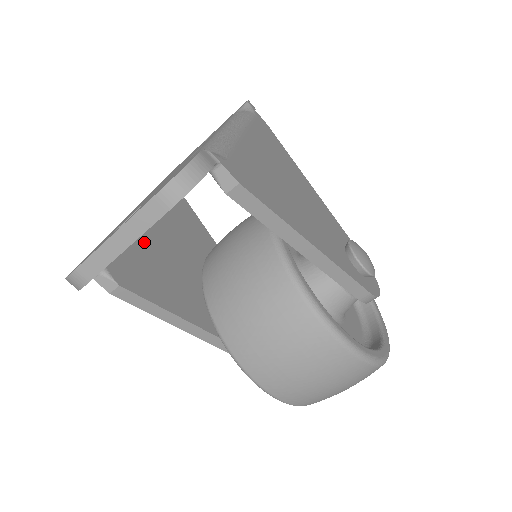
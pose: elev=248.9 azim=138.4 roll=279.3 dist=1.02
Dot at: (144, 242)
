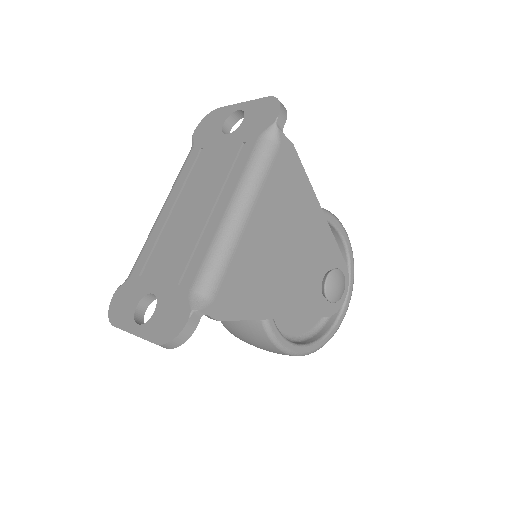
Dot at: occluded
